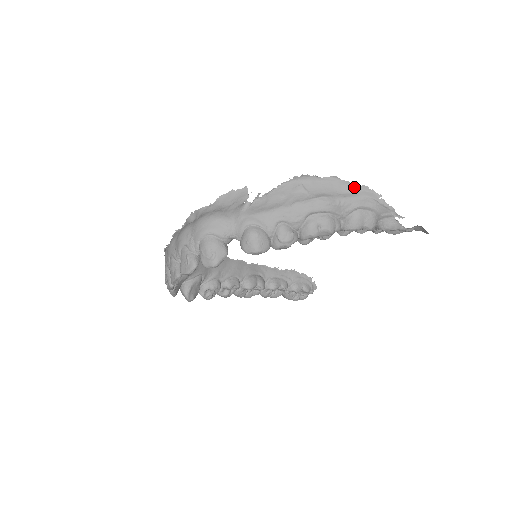
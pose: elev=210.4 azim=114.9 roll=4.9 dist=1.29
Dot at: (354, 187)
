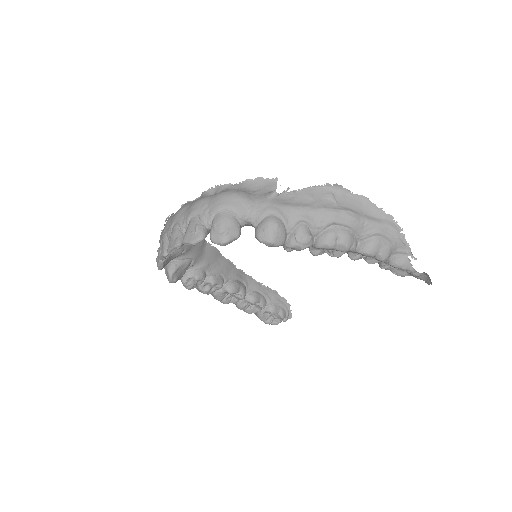
Dot at: (380, 213)
